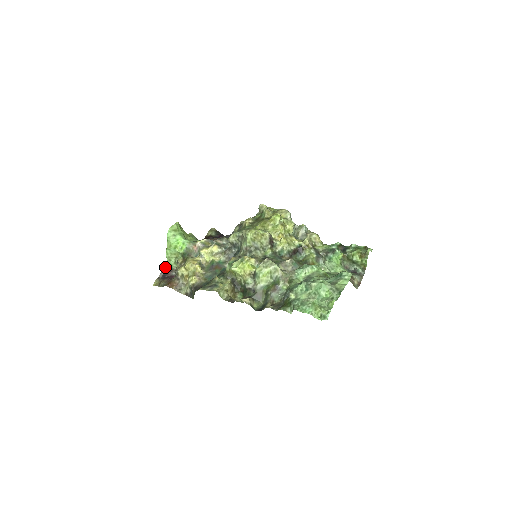
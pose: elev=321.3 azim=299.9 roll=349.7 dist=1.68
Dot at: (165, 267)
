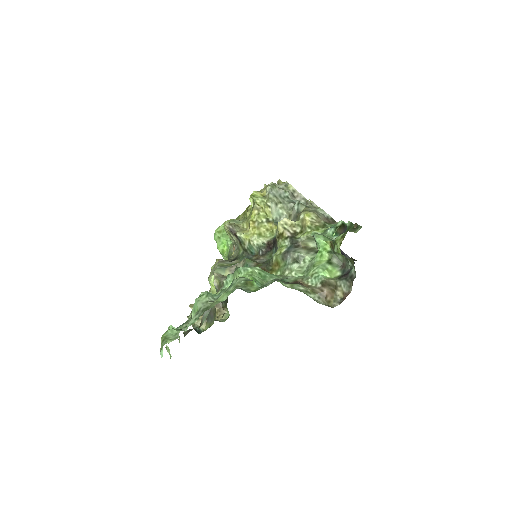
Dot at: occluded
